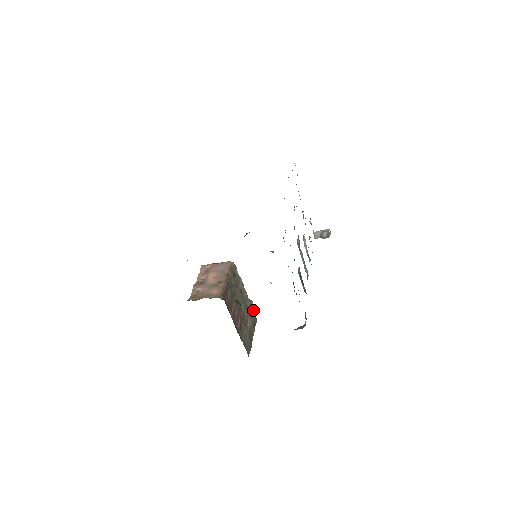
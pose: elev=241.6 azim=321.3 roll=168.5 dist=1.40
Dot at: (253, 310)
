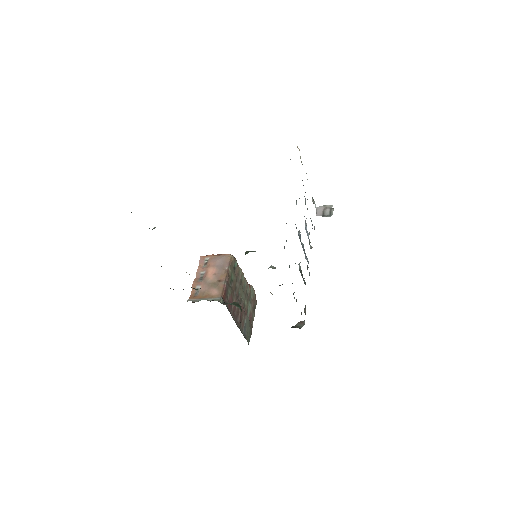
Dot at: (253, 294)
